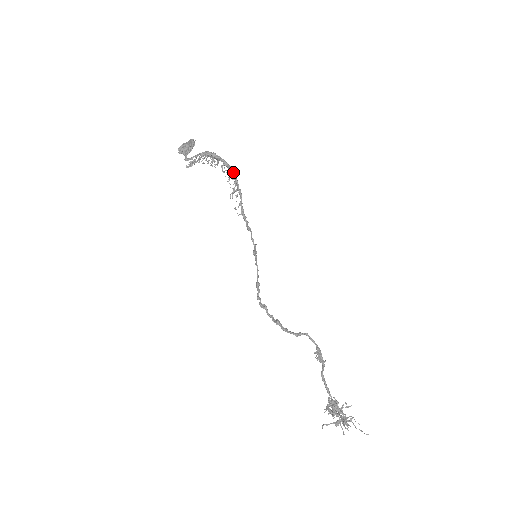
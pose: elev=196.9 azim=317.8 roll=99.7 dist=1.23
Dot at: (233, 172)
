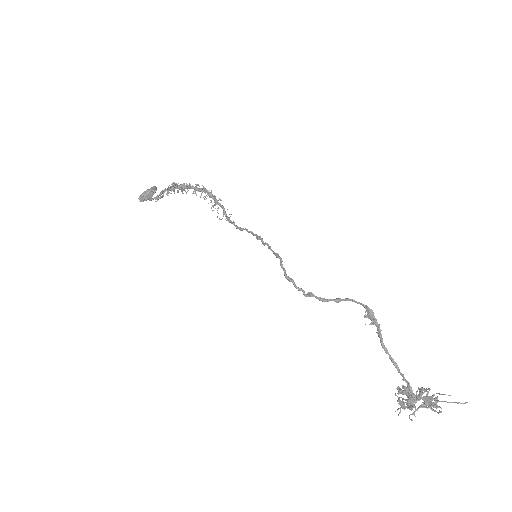
Dot at: (208, 191)
